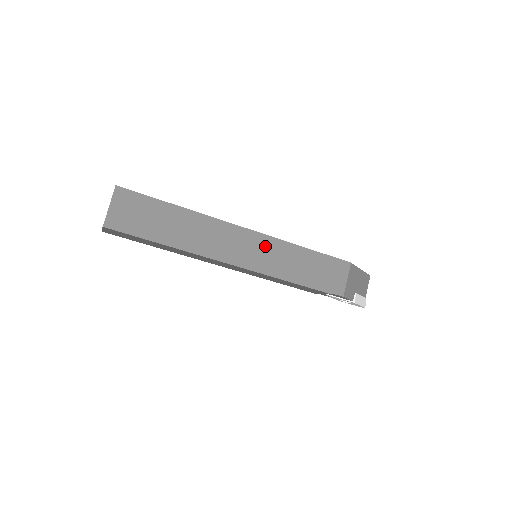
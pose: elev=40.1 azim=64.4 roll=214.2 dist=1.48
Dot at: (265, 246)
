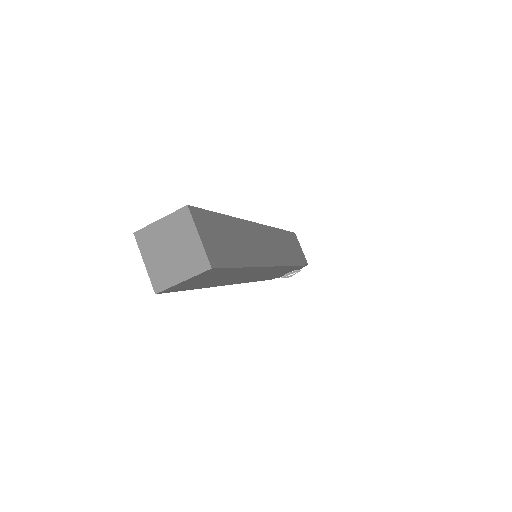
Dot at: (272, 237)
